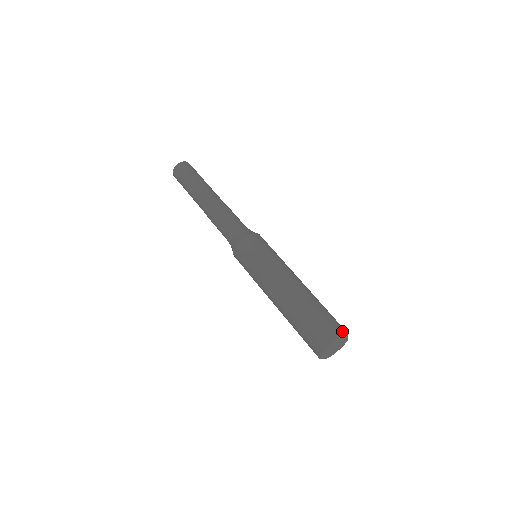
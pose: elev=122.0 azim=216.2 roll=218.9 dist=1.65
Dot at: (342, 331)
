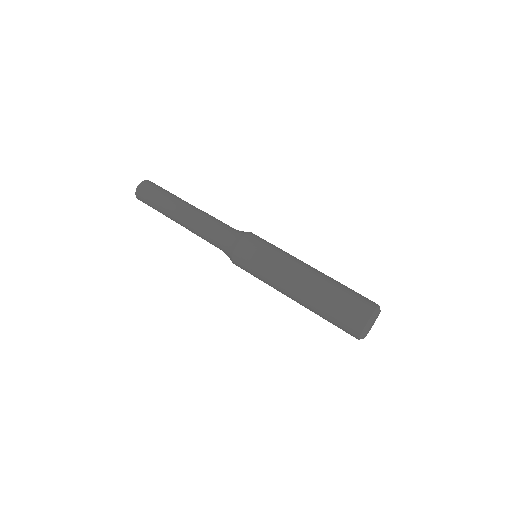
Dot at: (367, 315)
